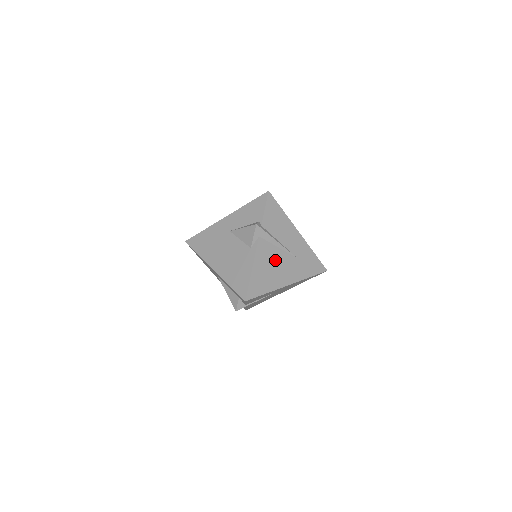
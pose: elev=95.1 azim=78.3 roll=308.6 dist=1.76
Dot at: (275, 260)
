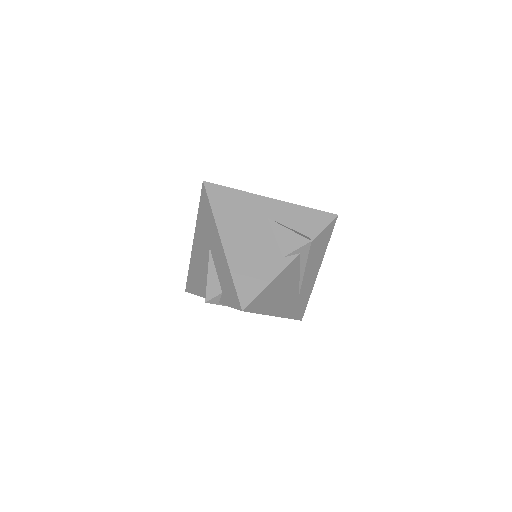
Dot at: (289, 285)
